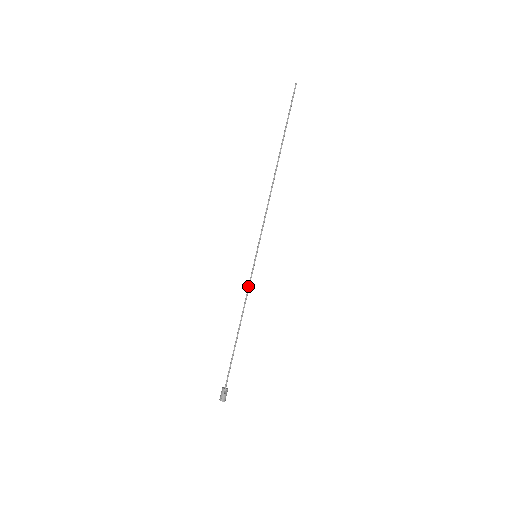
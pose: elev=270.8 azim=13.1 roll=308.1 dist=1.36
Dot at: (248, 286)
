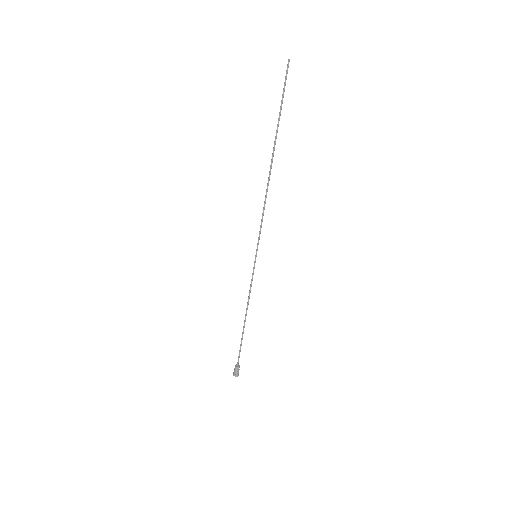
Dot at: (251, 284)
